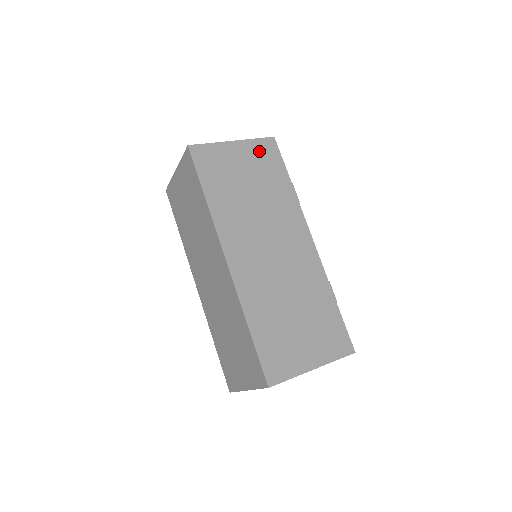
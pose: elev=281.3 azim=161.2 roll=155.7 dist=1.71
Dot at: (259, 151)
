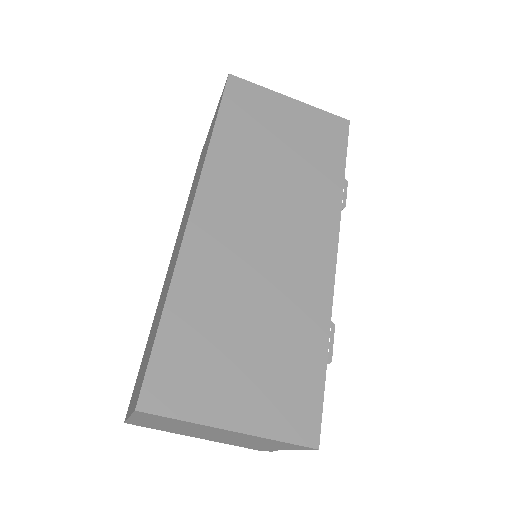
Dot at: (319, 124)
